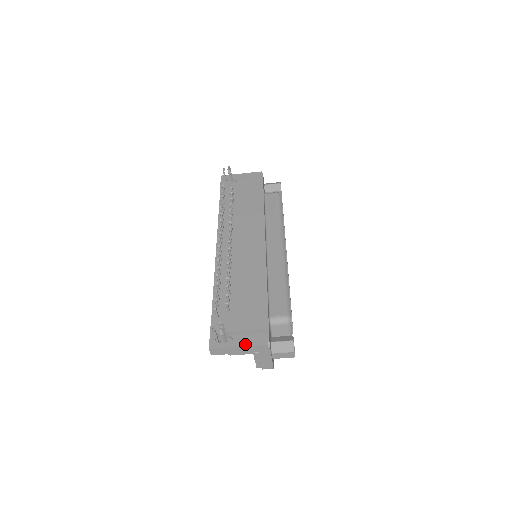
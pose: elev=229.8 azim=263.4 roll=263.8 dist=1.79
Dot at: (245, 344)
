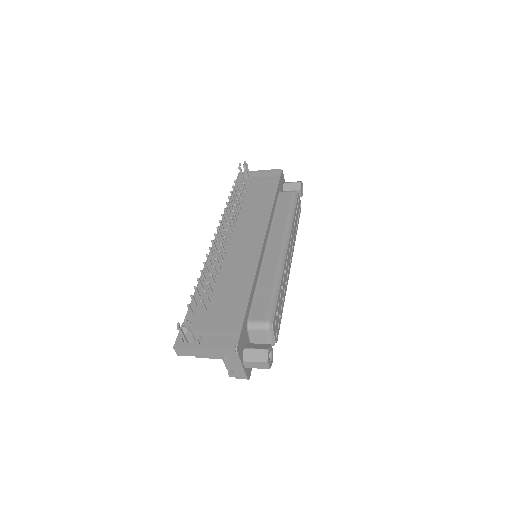
Dot at: (211, 346)
